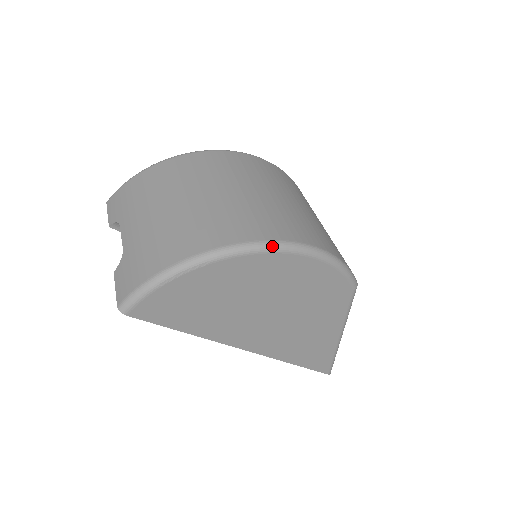
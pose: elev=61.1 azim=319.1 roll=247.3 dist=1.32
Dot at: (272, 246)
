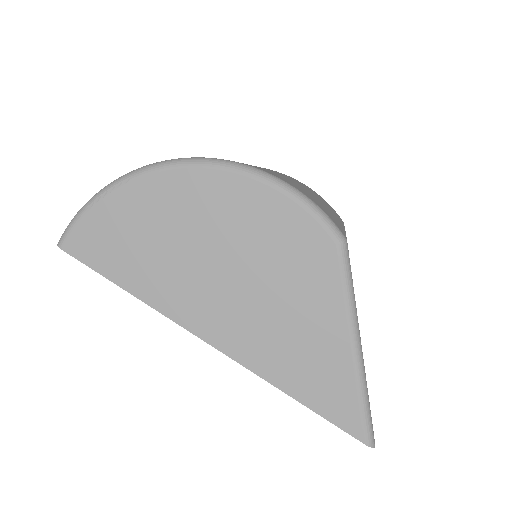
Dot at: (198, 160)
